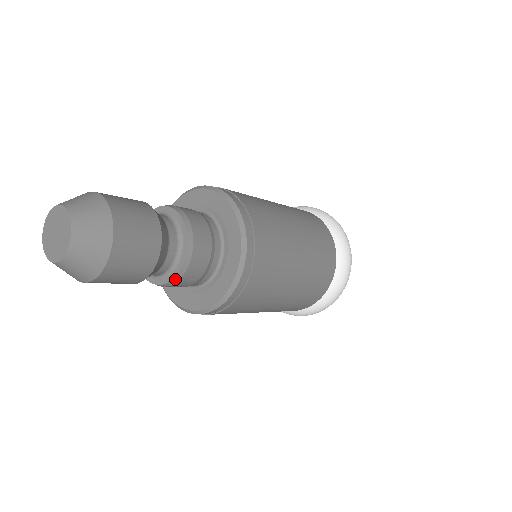
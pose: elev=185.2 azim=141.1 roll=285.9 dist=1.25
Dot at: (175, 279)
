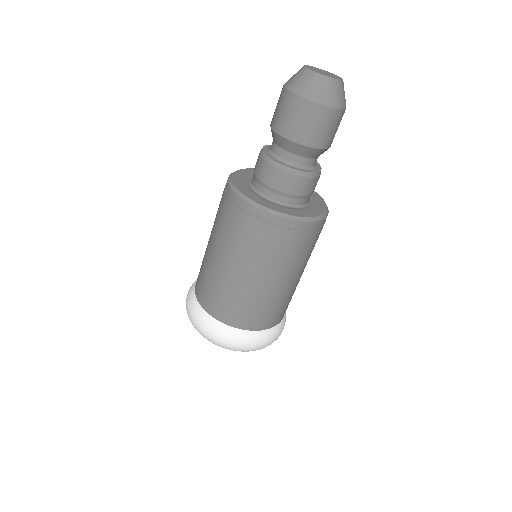
Dot at: (311, 174)
